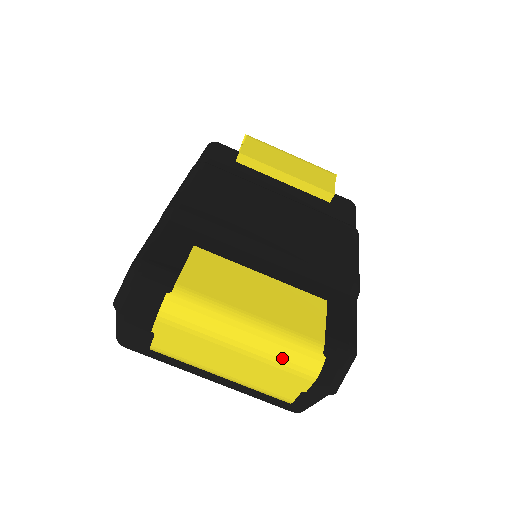
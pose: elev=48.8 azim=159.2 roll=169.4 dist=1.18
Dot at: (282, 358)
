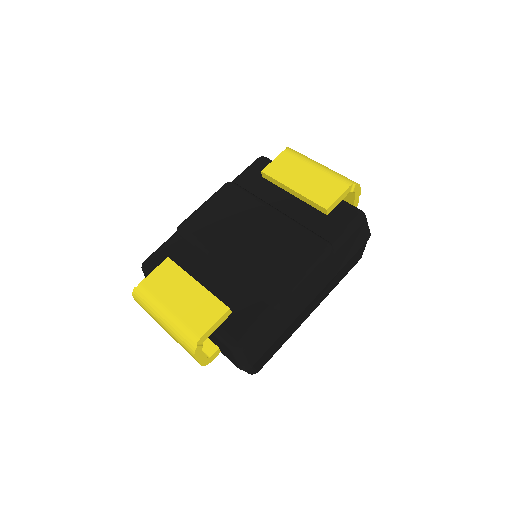
Dot at: (178, 339)
